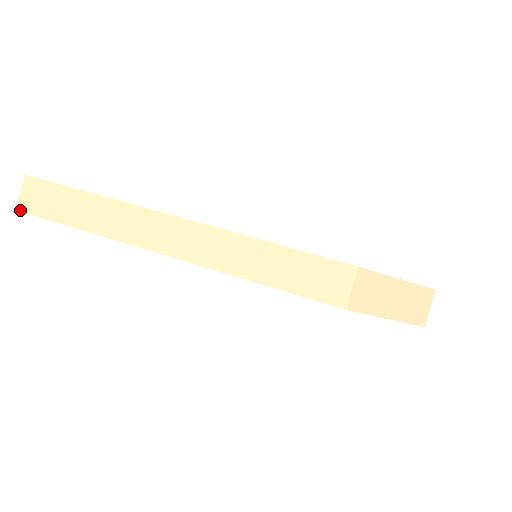
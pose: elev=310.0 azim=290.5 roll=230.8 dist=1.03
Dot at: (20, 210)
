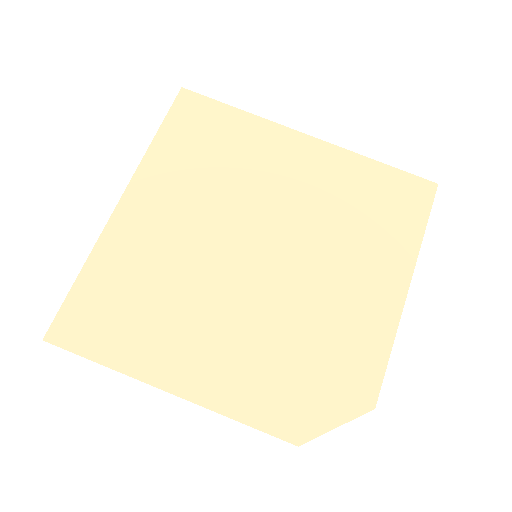
Dot at: occluded
